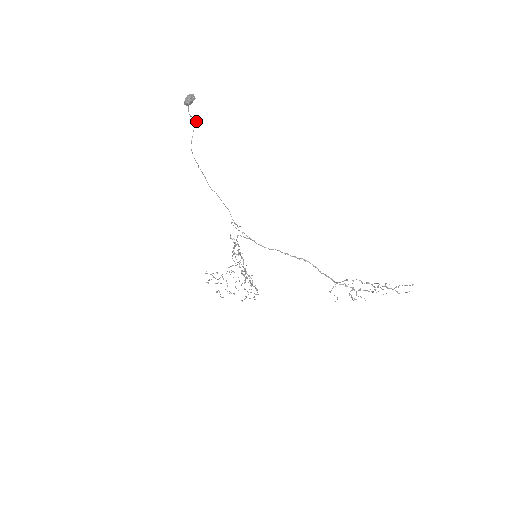
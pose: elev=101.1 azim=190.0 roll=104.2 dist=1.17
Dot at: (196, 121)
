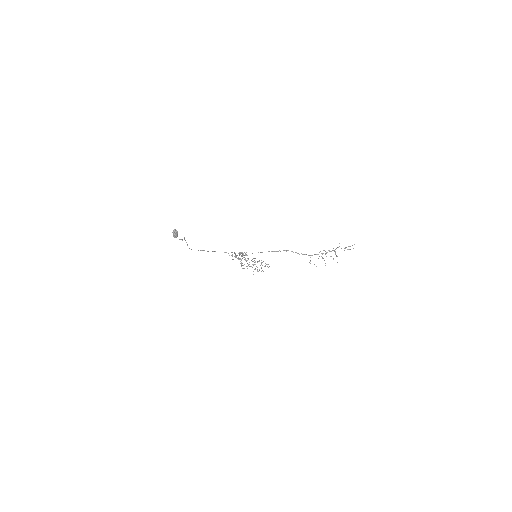
Dot at: (184, 237)
